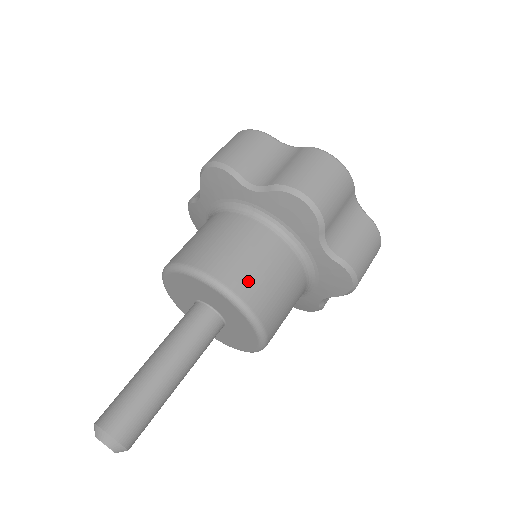
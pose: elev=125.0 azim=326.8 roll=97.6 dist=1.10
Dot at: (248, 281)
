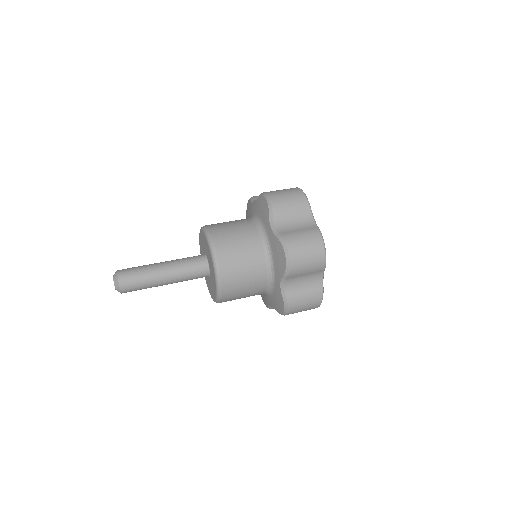
Dot at: (220, 231)
